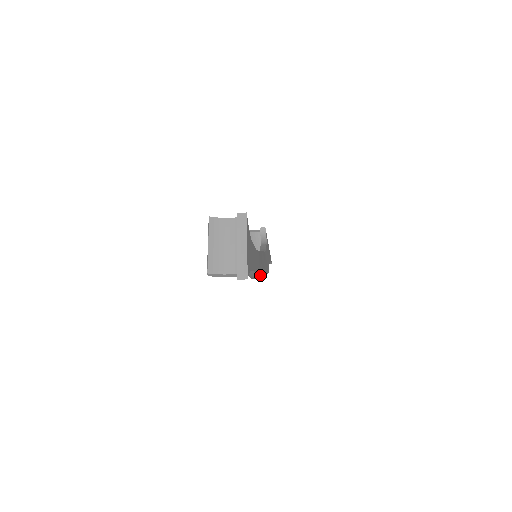
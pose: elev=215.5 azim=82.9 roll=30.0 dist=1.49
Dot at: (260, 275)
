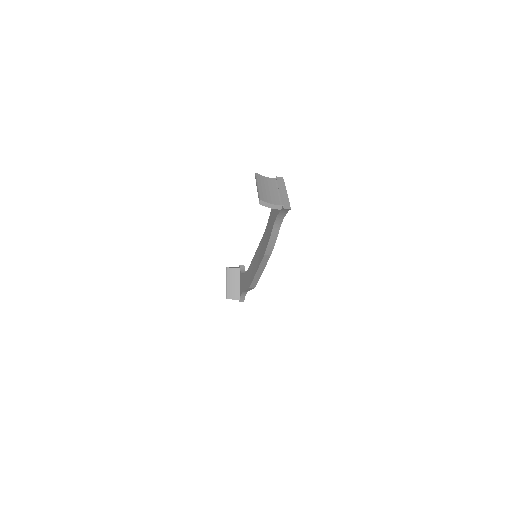
Dot at: (270, 255)
